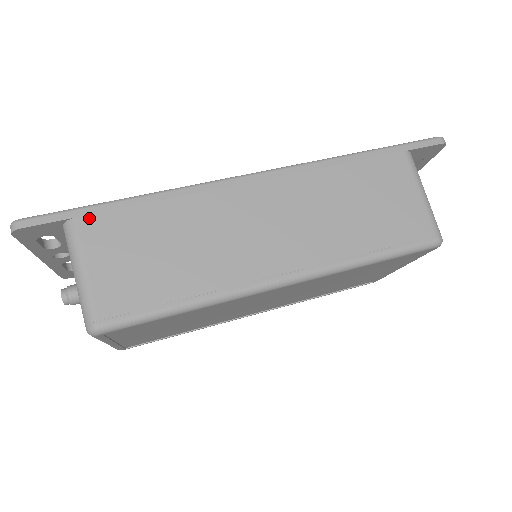
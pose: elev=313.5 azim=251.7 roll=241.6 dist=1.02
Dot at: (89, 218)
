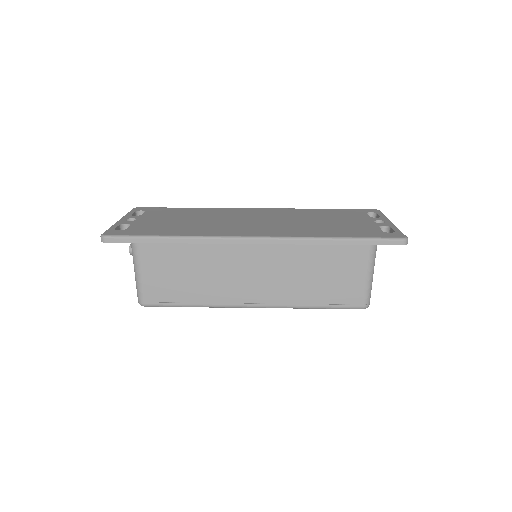
Dot at: (146, 245)
